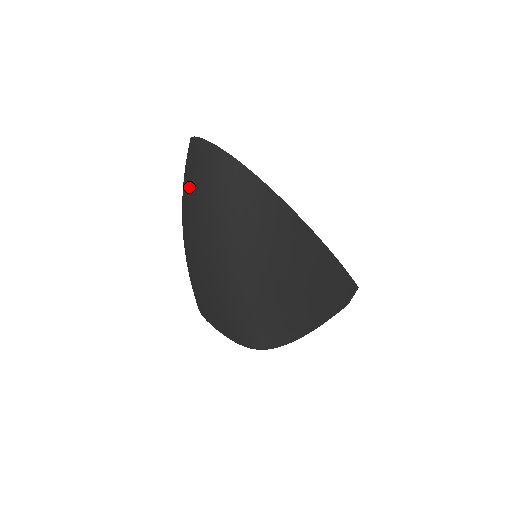
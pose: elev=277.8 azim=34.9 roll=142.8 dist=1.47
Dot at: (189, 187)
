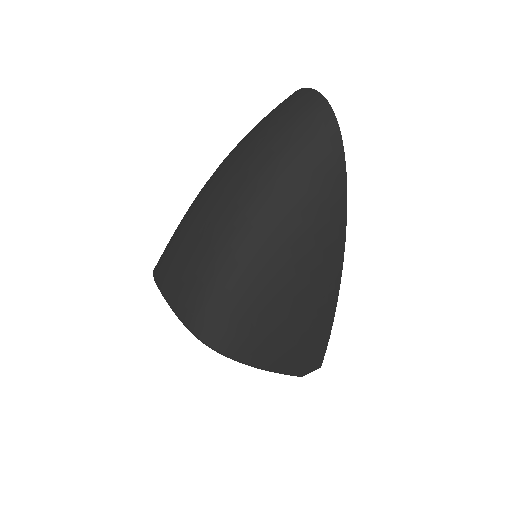
Dot at: (265, 126)
